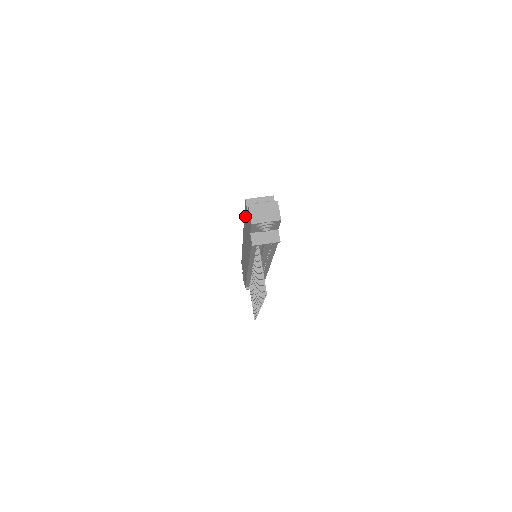
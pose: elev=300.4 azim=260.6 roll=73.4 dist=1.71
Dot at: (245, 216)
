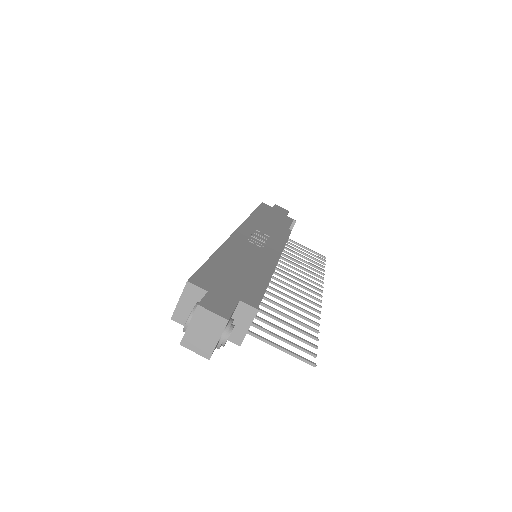
Dot at: occluded
